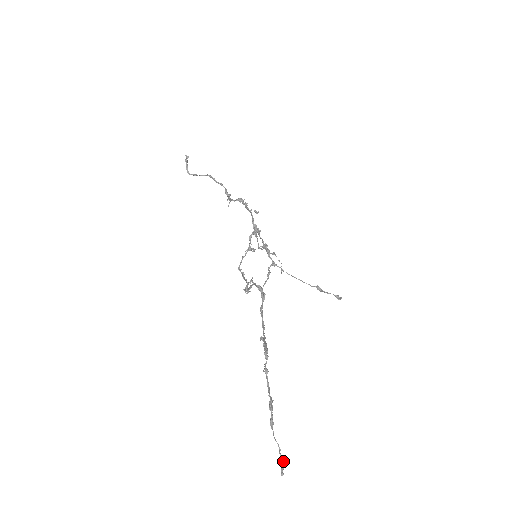
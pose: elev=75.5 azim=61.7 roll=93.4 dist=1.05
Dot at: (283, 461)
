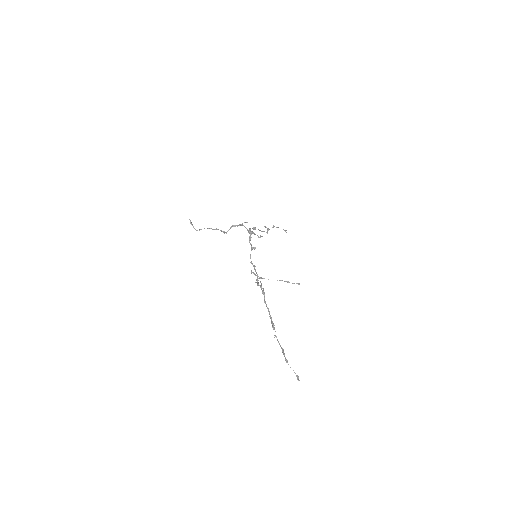
Dot at: (297, 375)
